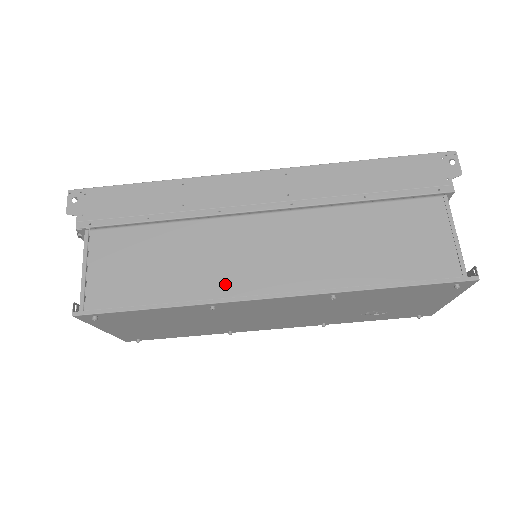
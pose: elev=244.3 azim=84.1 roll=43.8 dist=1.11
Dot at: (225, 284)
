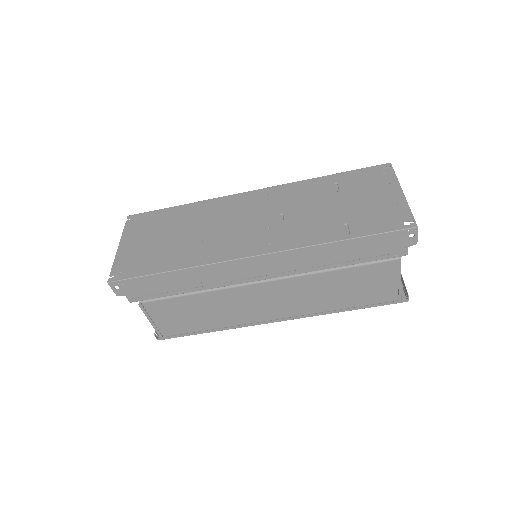
Dot at: (246, 318)
